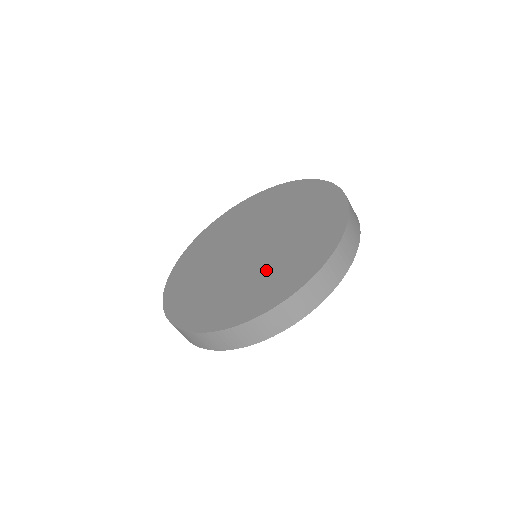
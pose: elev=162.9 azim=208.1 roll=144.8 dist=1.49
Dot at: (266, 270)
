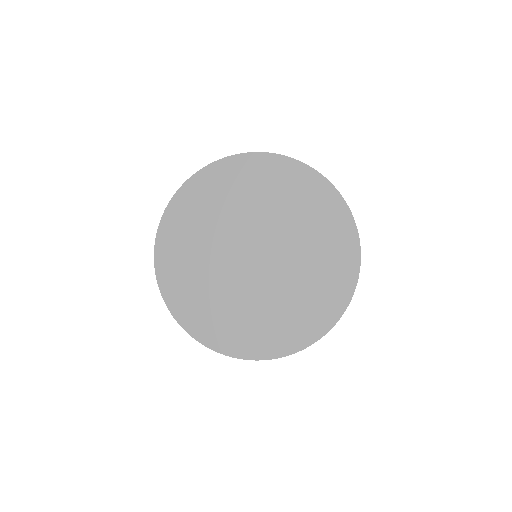
Dot at: (302, 280)
